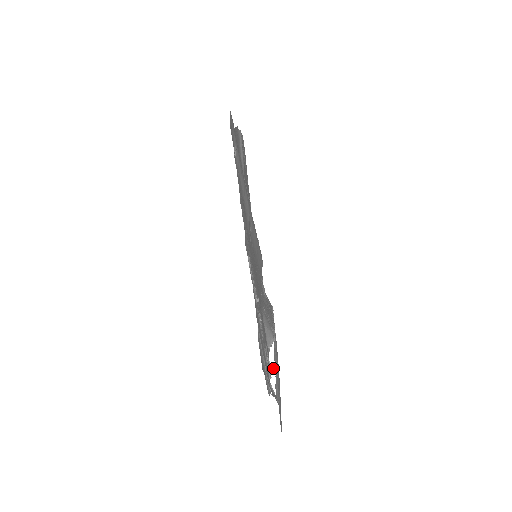
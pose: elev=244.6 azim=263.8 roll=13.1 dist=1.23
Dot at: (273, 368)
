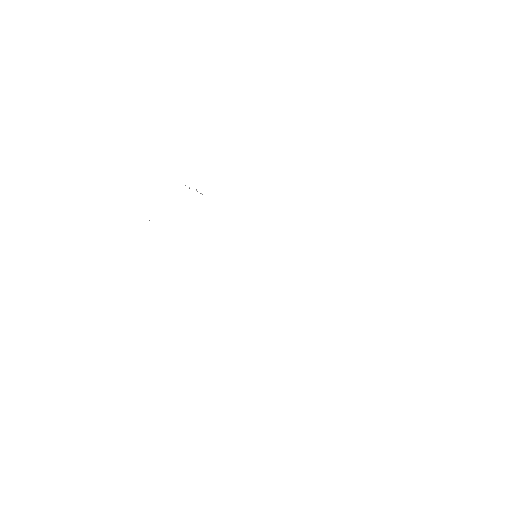
Dot at: occluded
